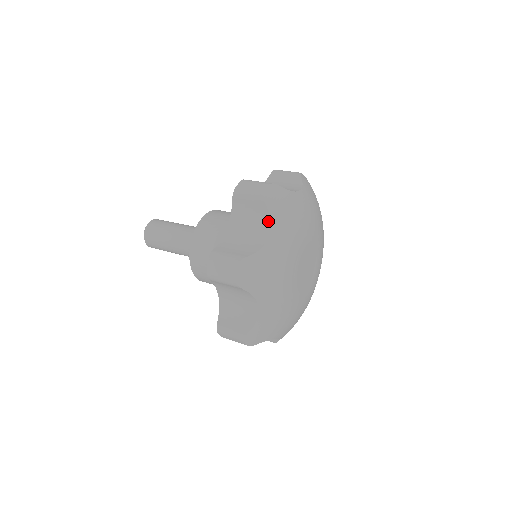
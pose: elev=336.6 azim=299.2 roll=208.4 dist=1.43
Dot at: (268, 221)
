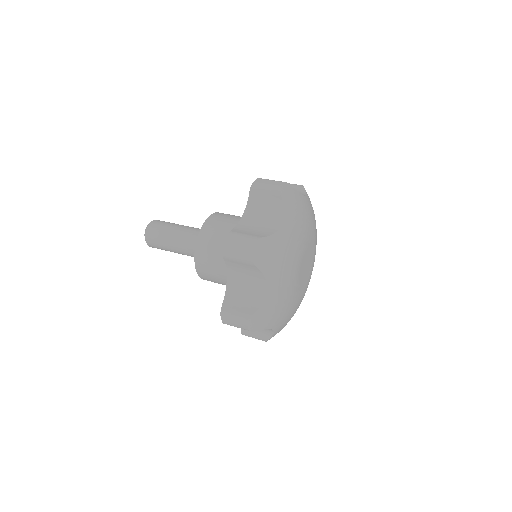
Dot at: (282, 211)
